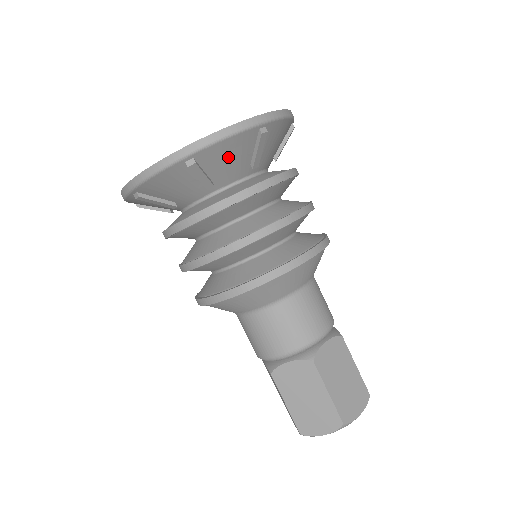
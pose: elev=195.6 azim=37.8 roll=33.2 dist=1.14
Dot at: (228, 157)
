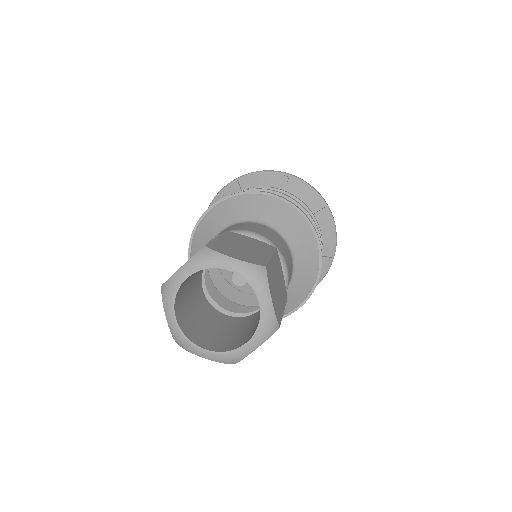
Dot at: (259, 185)
